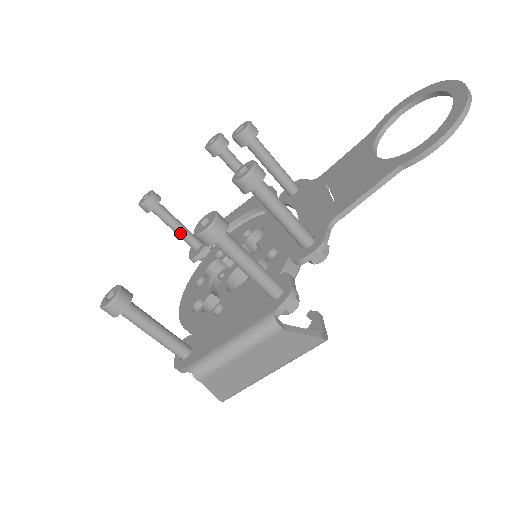
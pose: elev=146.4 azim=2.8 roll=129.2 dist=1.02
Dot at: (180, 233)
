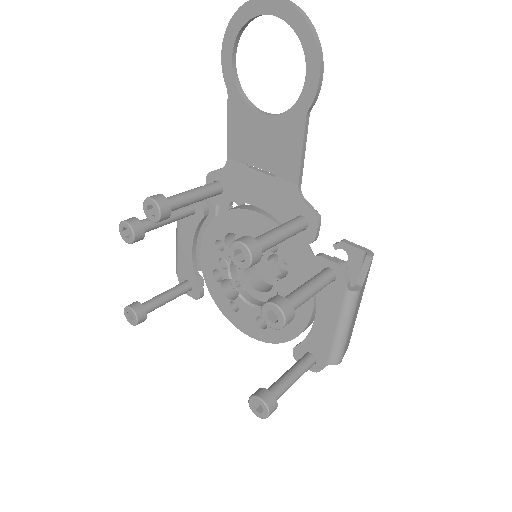
Dot at: (174, 298)
